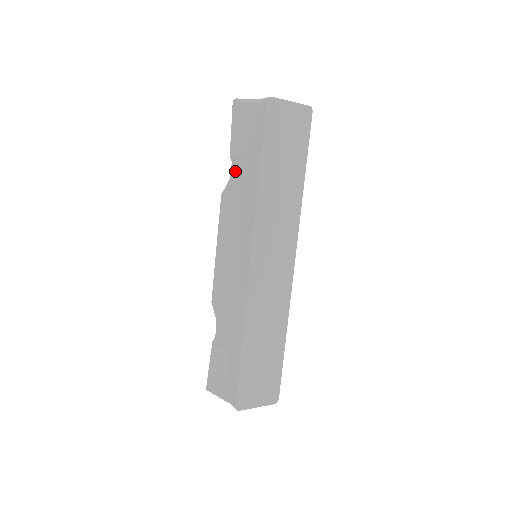
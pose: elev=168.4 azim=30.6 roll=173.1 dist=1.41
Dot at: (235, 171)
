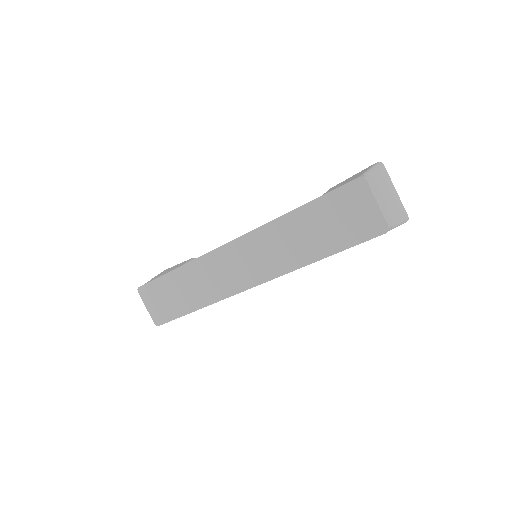
Dot at: occluded
